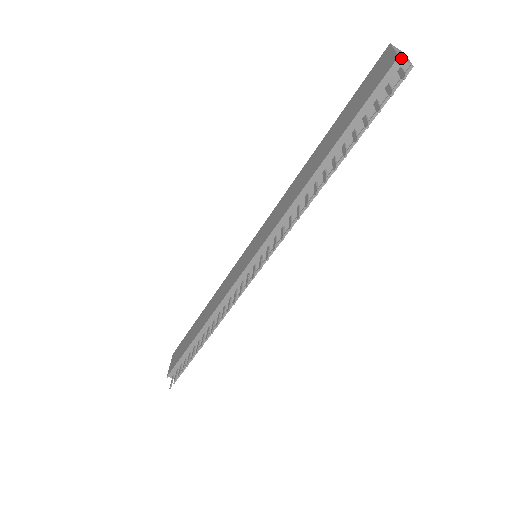
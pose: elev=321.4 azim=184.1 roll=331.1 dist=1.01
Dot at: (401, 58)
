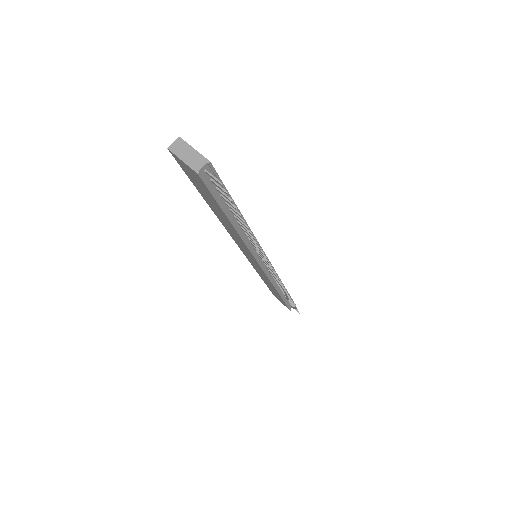
Dot at: (199, 171)
